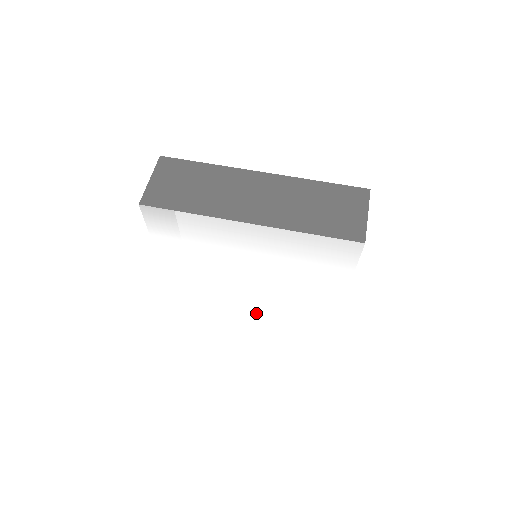
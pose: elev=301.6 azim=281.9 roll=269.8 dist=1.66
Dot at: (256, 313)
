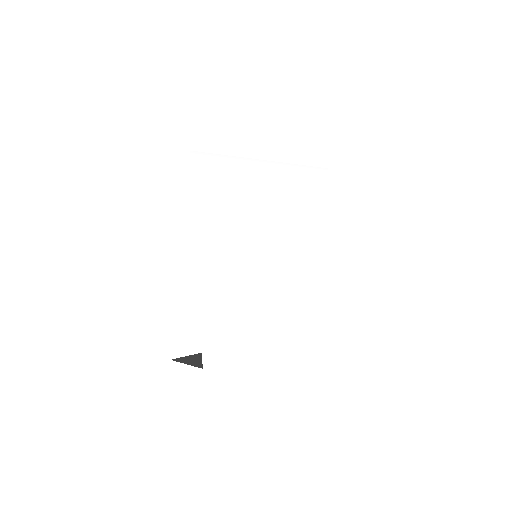
Dot at: (283, 331)
